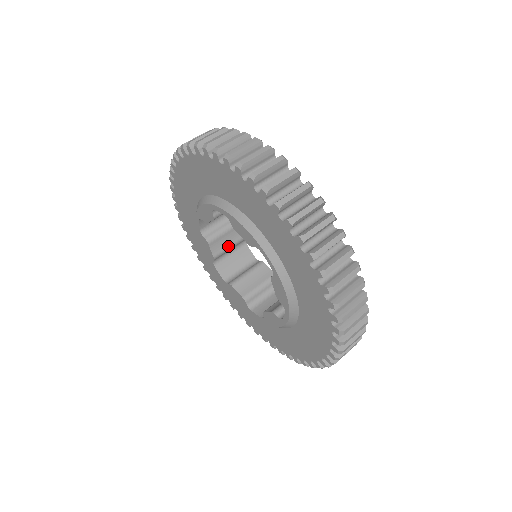
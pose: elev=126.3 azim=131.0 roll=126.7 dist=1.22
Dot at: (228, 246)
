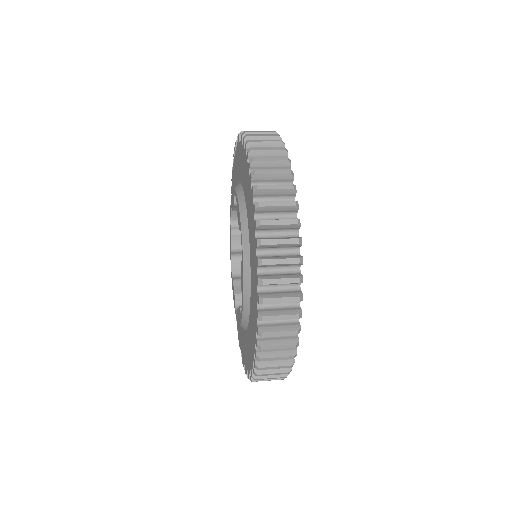
Dot at: occluded
